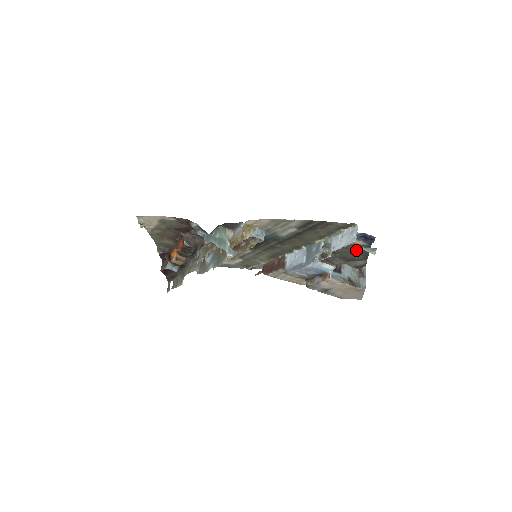
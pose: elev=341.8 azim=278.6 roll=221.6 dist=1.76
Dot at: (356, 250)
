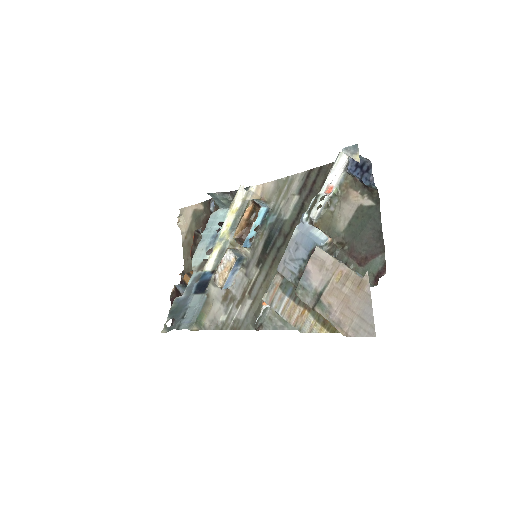
Dot at: (364, 224)
